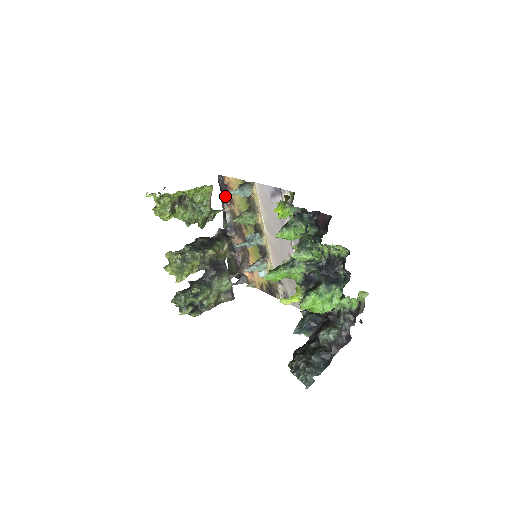
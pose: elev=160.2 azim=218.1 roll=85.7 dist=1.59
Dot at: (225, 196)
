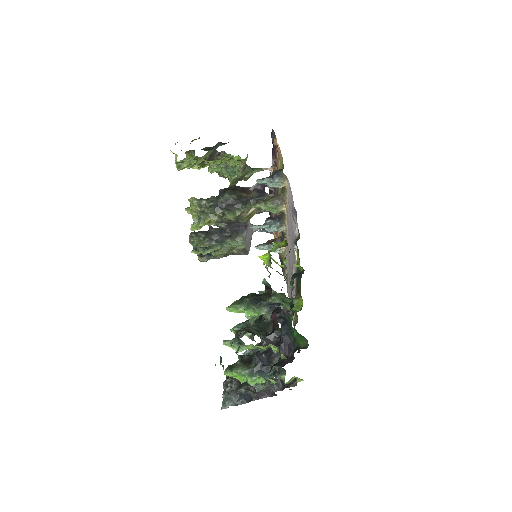
Dot at: occluded
